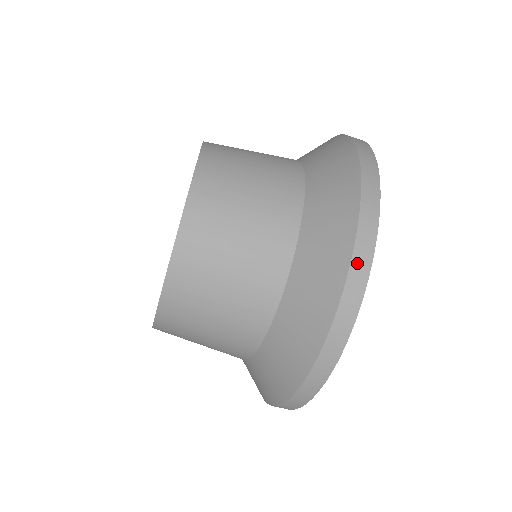
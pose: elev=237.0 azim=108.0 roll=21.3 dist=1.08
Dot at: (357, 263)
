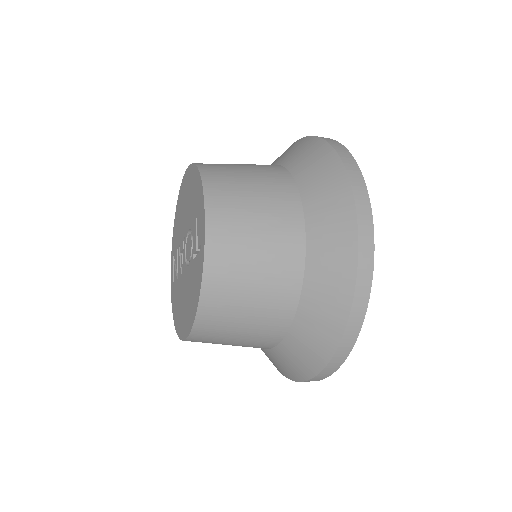
Dot at: (358, 301)
